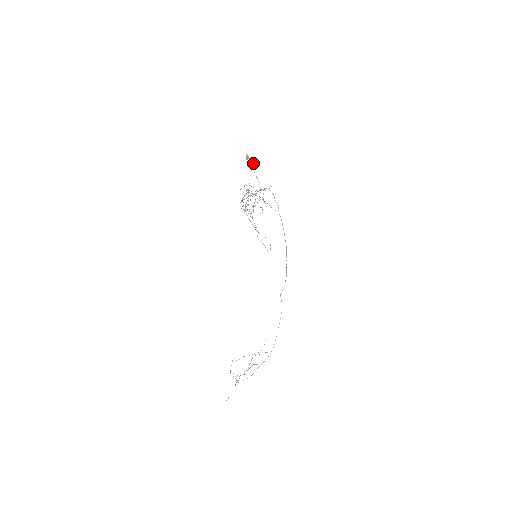
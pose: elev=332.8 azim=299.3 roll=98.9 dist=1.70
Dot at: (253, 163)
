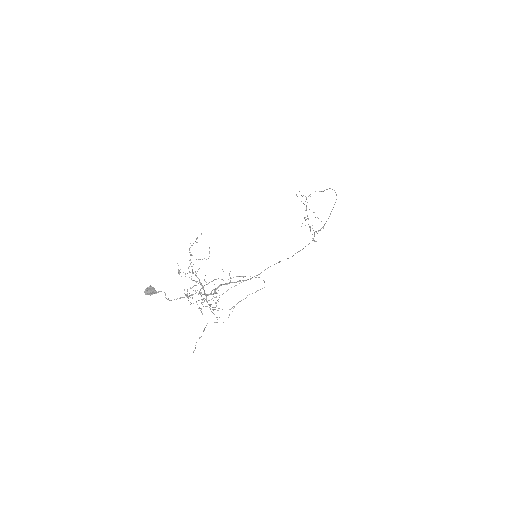
Dot at: (167, 299)
